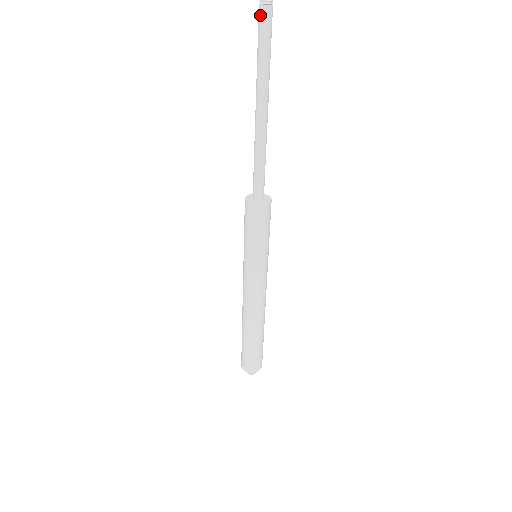
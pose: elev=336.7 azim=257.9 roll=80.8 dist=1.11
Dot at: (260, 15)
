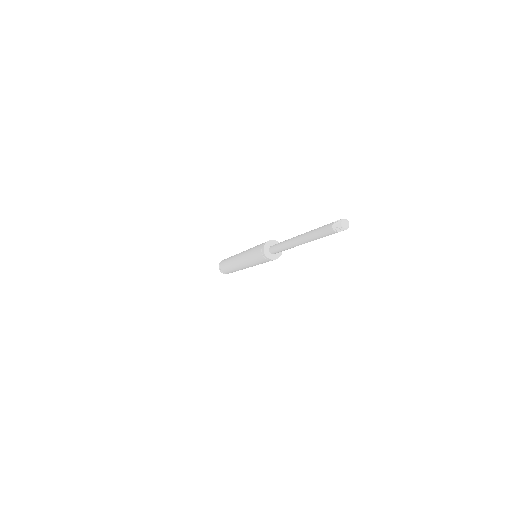
Dot at: occluded
